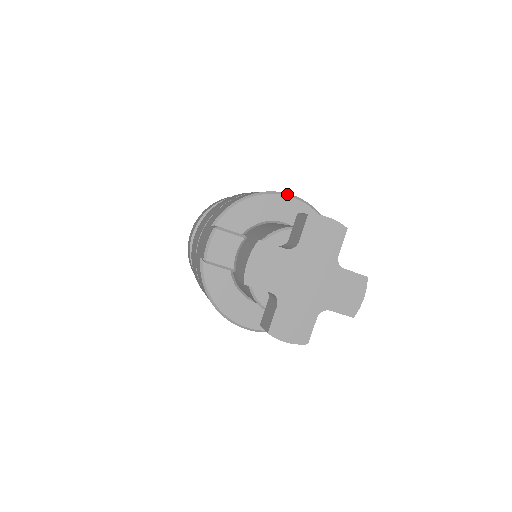
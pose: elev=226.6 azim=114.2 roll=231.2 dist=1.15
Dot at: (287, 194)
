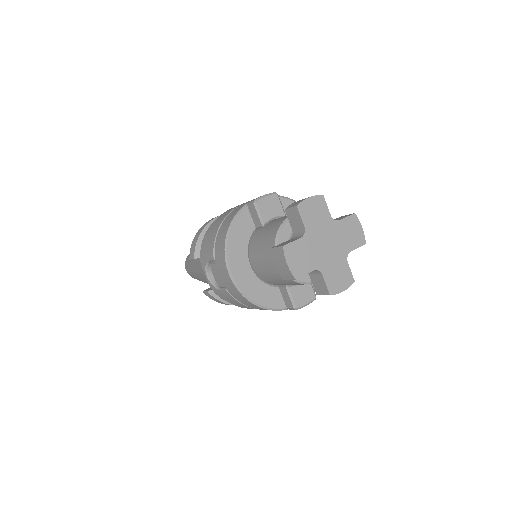
Dot at: occluded
